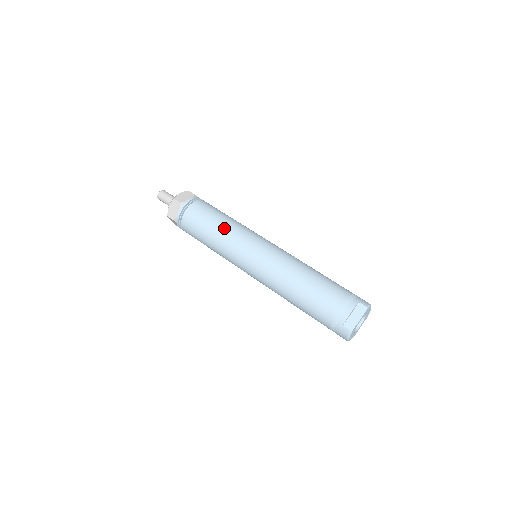
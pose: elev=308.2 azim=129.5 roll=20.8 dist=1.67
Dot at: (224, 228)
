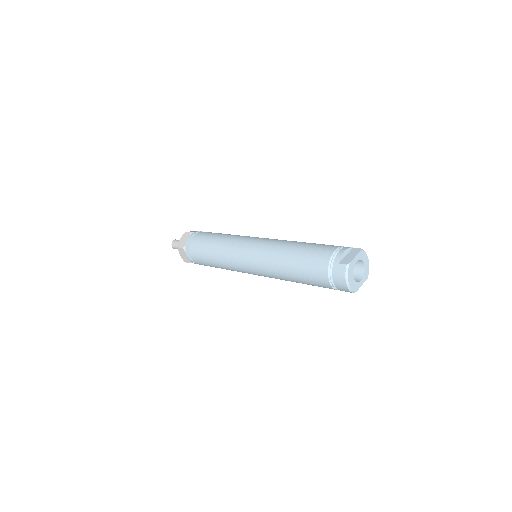
Dot at: (227, 236)
